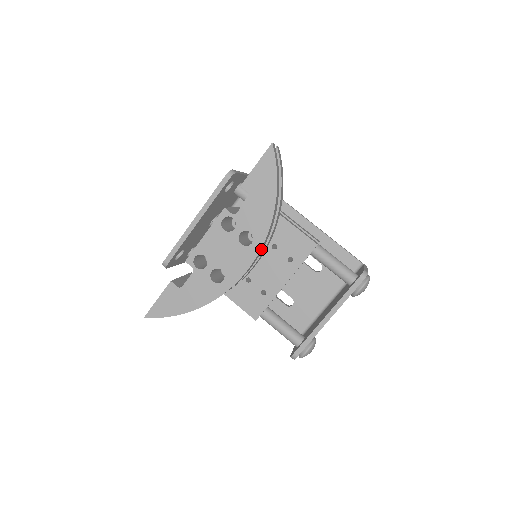
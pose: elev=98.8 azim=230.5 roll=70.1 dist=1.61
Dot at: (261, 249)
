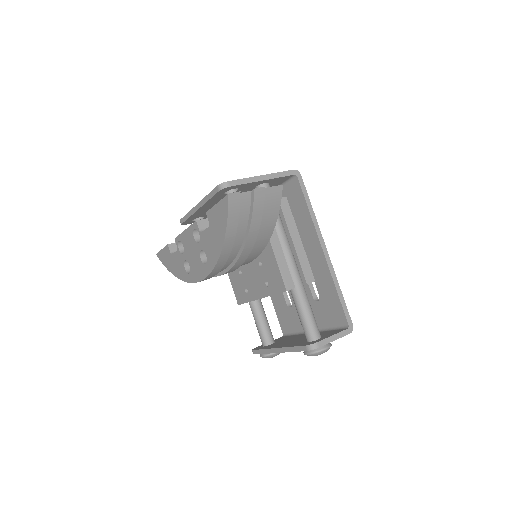
Dot at: (213, 273)
